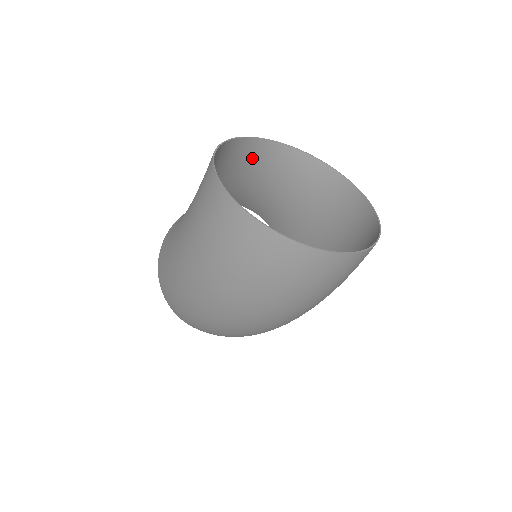
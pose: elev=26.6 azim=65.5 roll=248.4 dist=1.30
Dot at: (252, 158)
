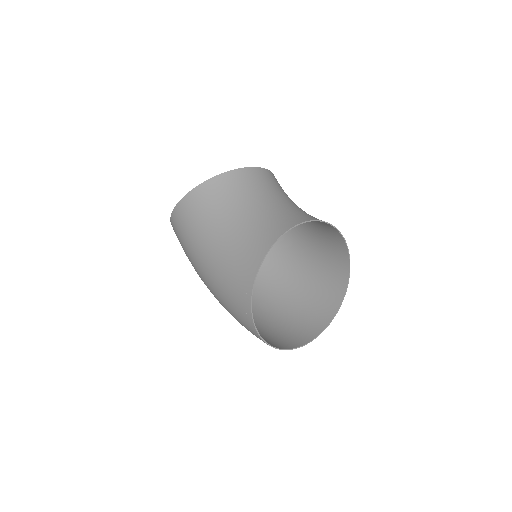
Dot at: (280, 221)
